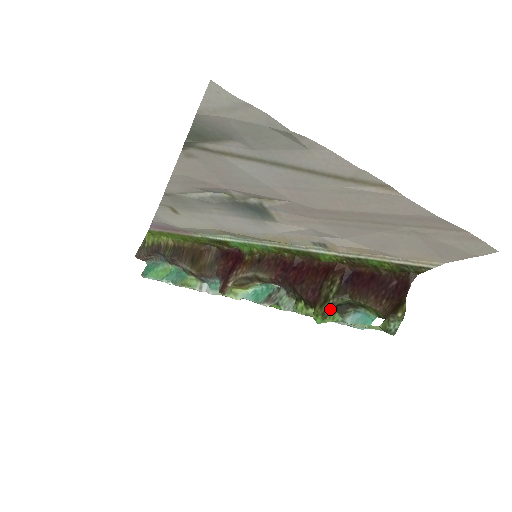
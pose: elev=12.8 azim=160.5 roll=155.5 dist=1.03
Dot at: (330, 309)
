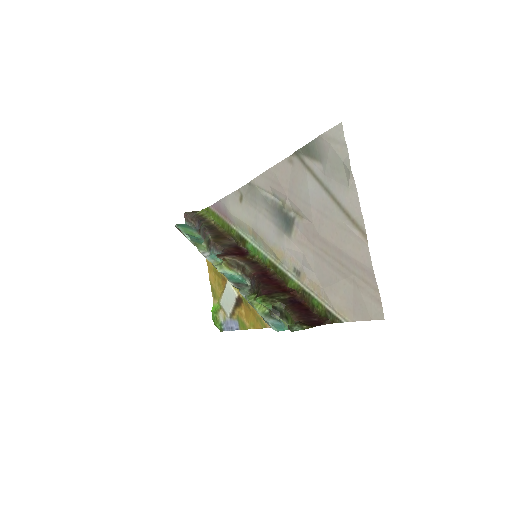
Dot at: (270, 301)
